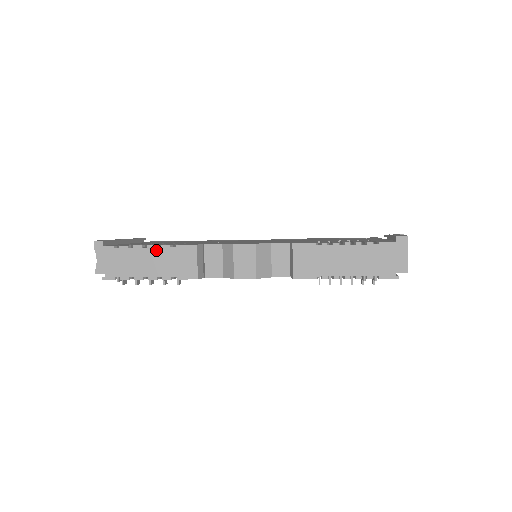
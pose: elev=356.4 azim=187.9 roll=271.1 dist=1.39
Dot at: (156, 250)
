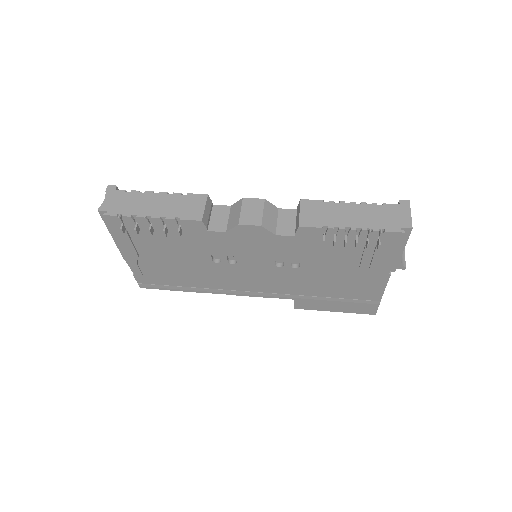
Dot at: (167, 196)
